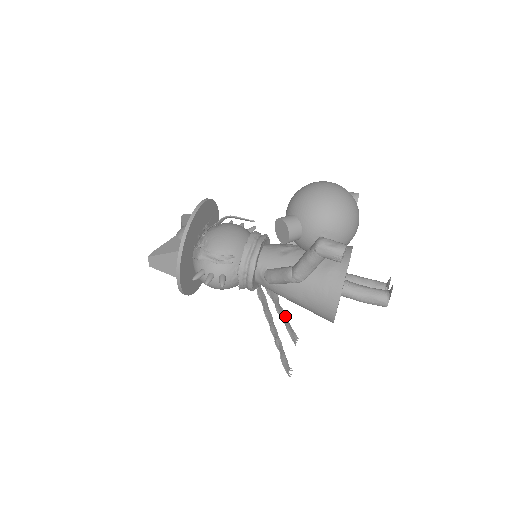
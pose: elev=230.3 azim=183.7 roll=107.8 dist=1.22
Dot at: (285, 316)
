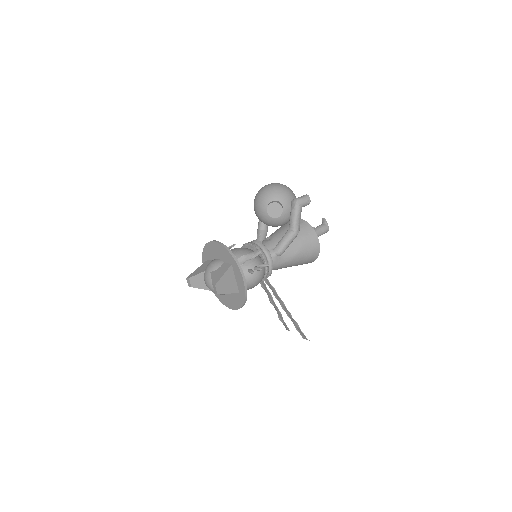
Dot at: (276, 310)
